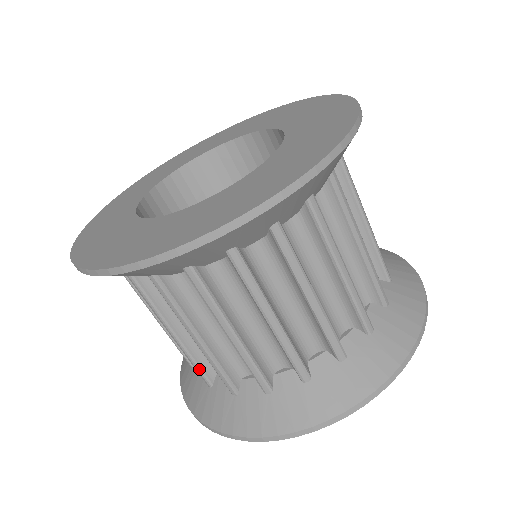
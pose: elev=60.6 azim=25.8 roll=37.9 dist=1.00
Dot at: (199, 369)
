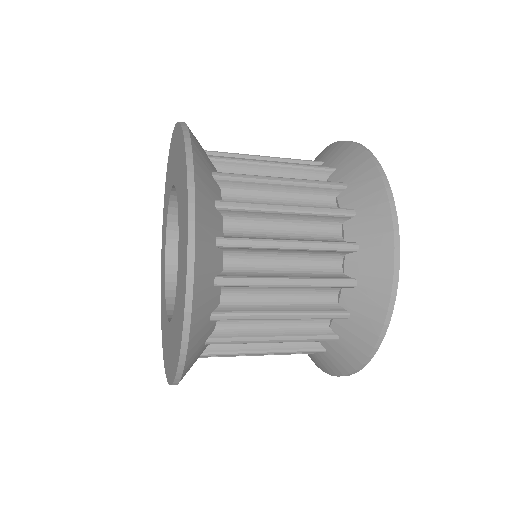
Dot at: occluded
